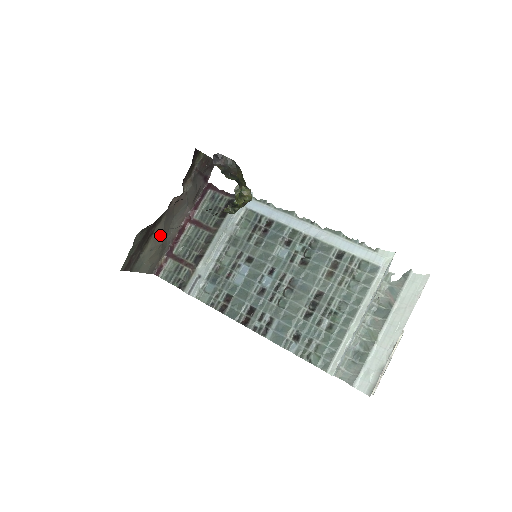
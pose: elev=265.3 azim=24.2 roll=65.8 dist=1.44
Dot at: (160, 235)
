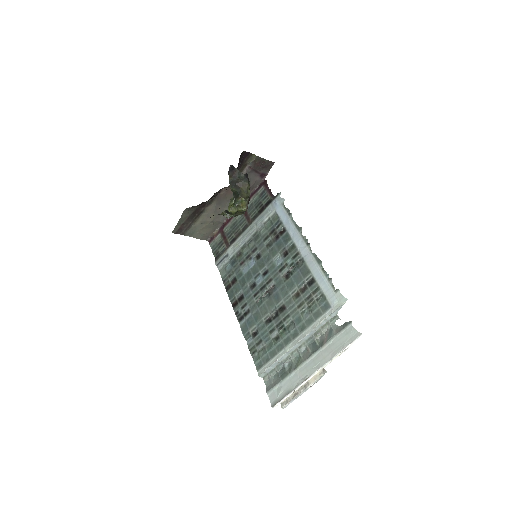
Dot at: (211, 214)
